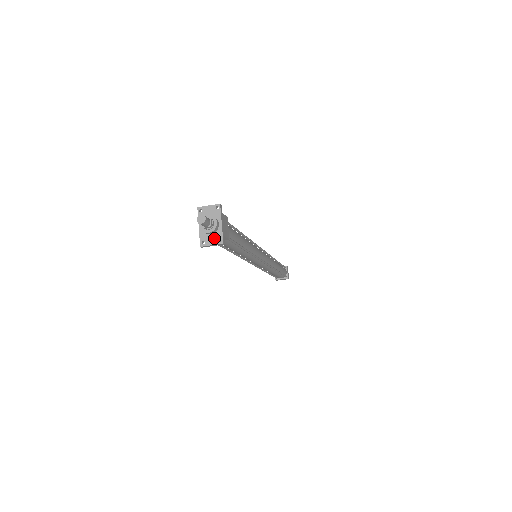
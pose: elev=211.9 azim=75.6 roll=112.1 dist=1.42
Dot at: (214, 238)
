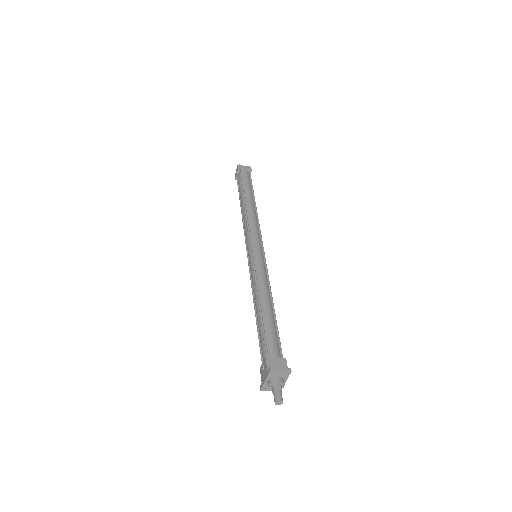
Dot at: occluded
